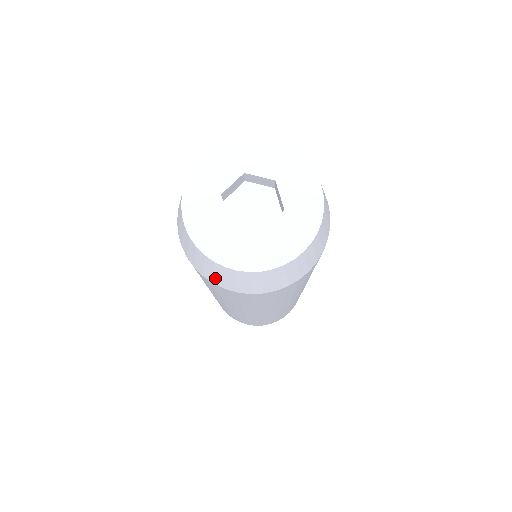
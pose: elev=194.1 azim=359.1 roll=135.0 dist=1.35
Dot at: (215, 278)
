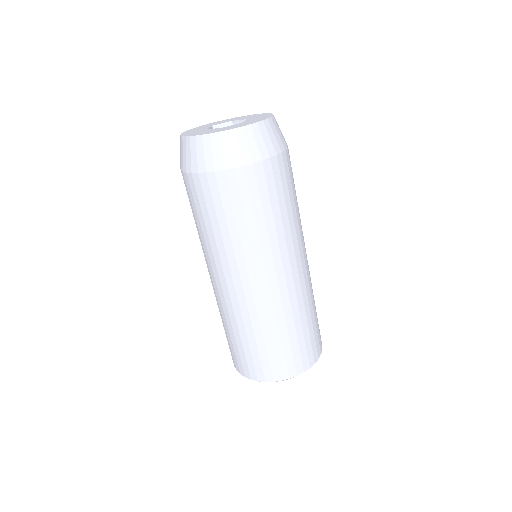
Dot at: (233, 157)
